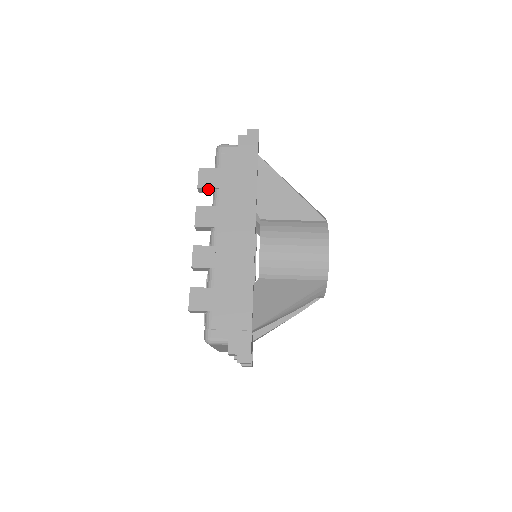
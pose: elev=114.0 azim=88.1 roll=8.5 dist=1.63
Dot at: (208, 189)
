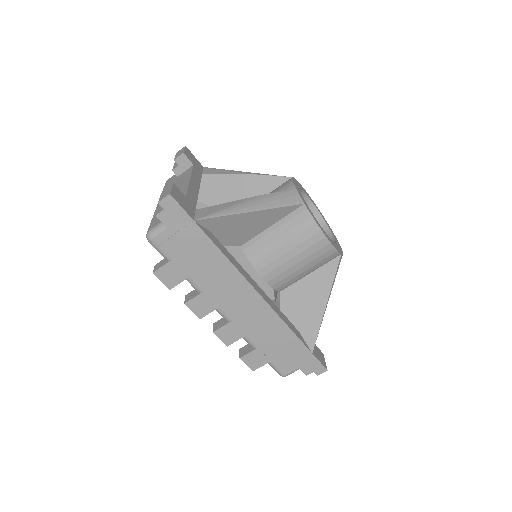
Dot at: (179, 282)
